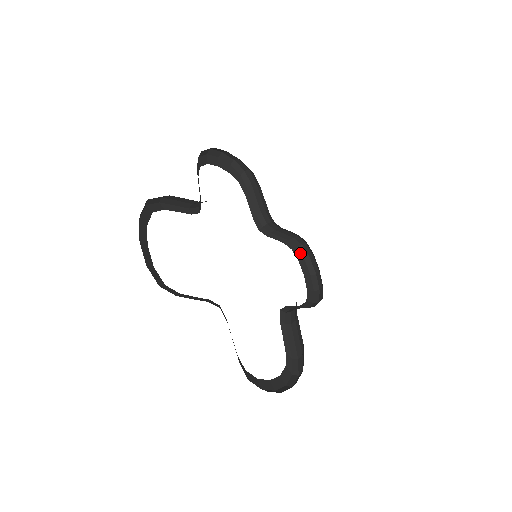
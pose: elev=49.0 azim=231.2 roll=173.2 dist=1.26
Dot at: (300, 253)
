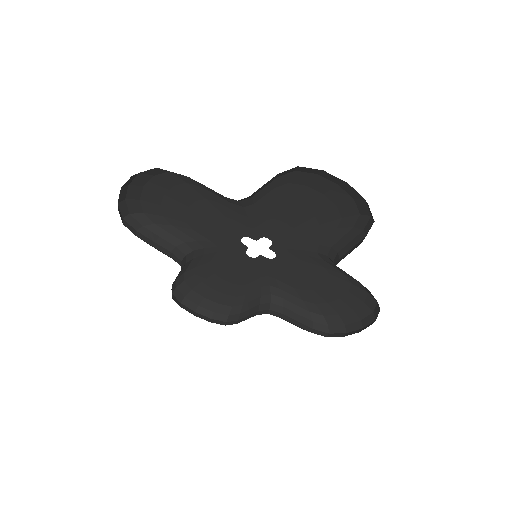
Dot at: occluded
